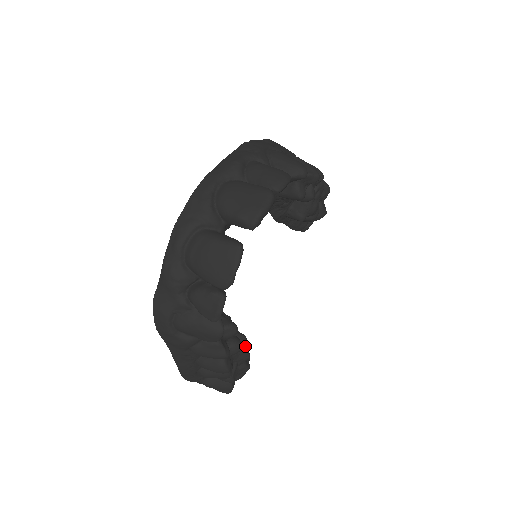
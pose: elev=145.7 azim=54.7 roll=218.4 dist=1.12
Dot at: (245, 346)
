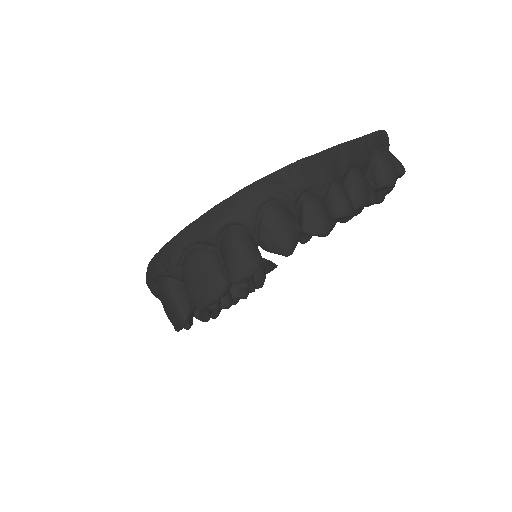
Dot at: (245, 292)
